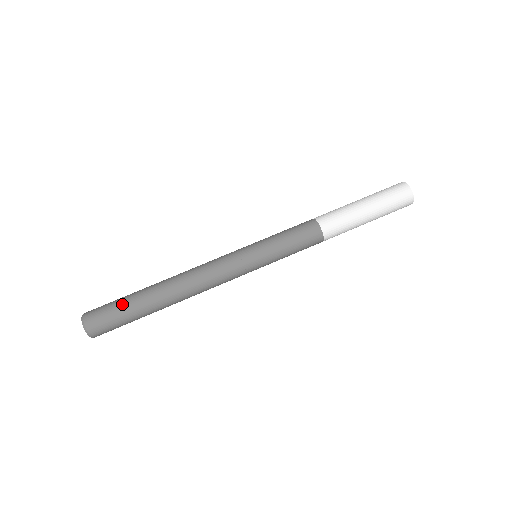
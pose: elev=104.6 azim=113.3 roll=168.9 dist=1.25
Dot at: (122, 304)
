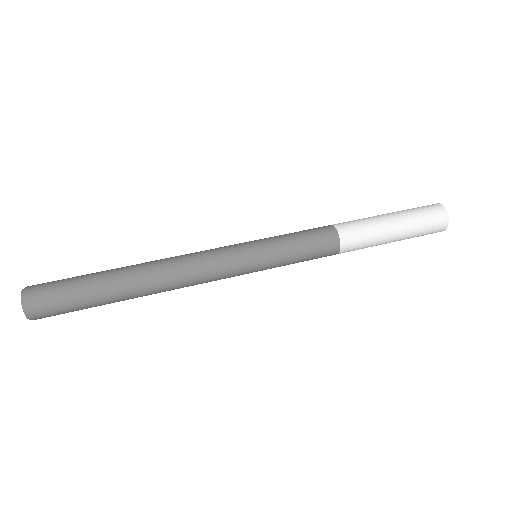
Dot at: (79, 276)
